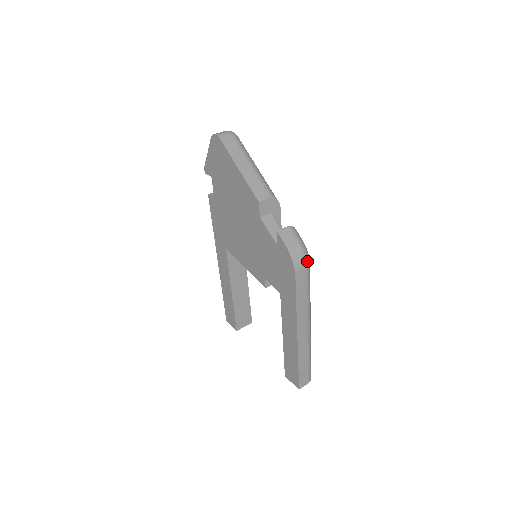
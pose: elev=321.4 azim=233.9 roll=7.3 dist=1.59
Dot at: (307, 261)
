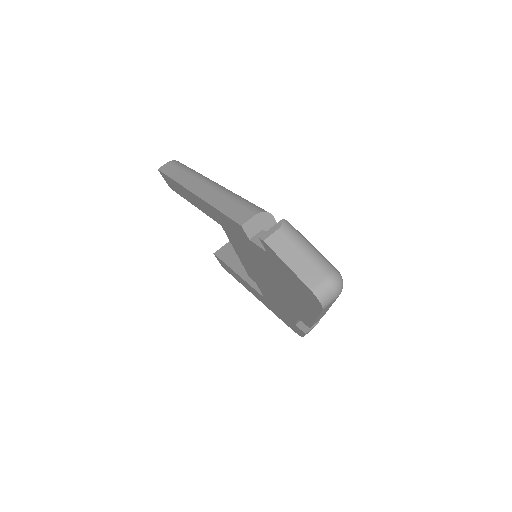
Dot at: occluded
